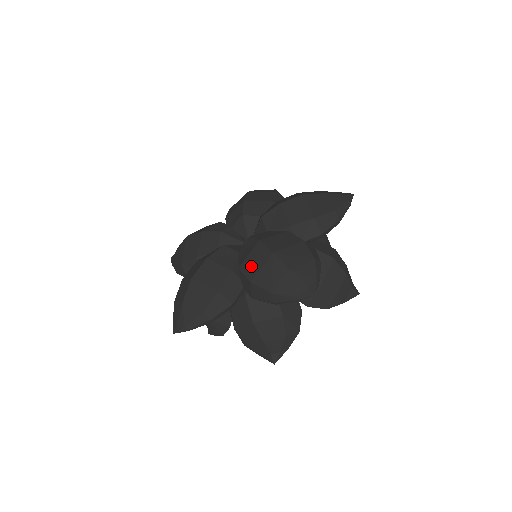
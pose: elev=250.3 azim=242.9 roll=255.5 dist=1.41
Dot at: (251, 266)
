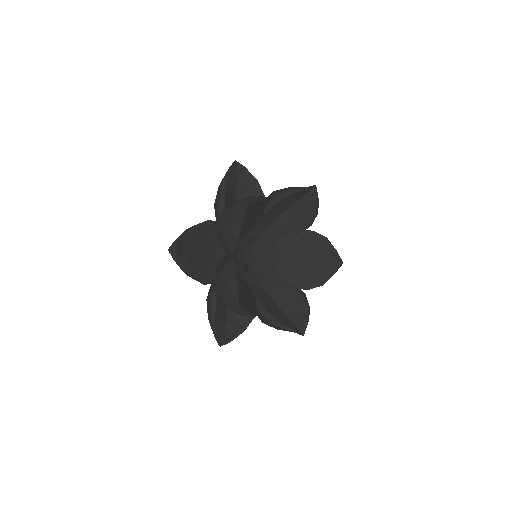
Dot at: occluded
